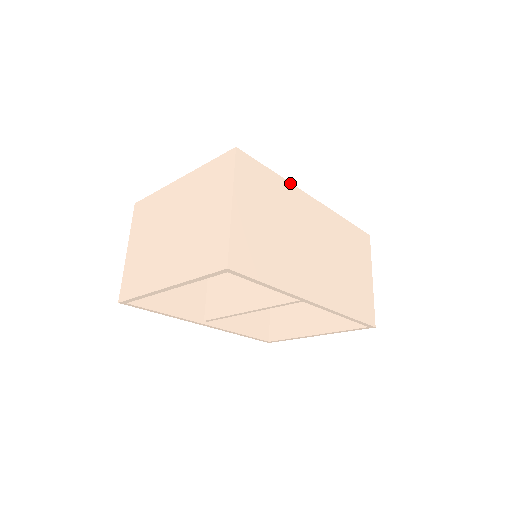
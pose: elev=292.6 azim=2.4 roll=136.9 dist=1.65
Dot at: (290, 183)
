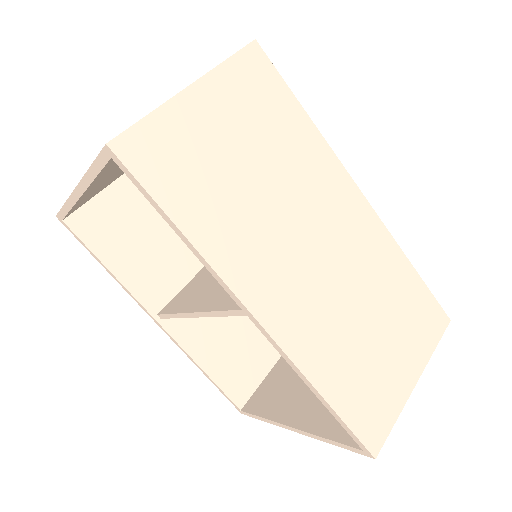
Dot at: (328, 145)
